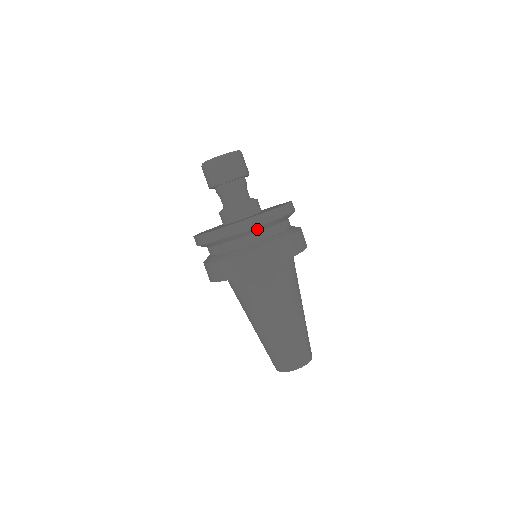
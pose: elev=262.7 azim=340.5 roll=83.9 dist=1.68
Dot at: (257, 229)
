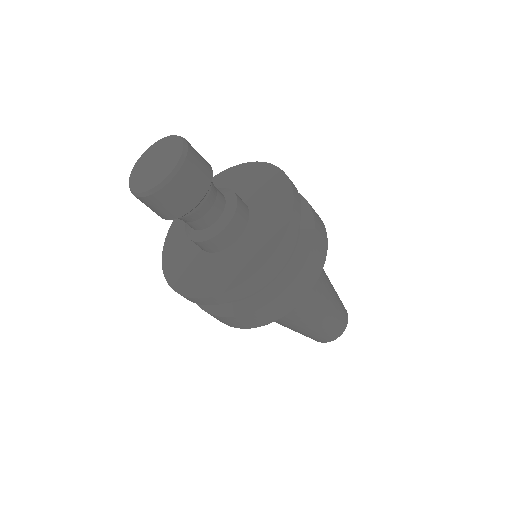
Dot at: occluded
